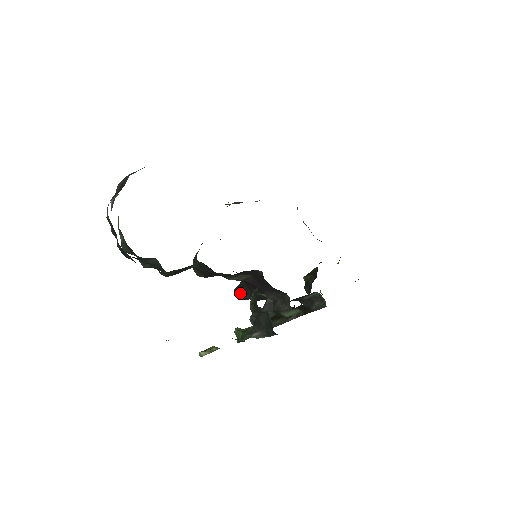
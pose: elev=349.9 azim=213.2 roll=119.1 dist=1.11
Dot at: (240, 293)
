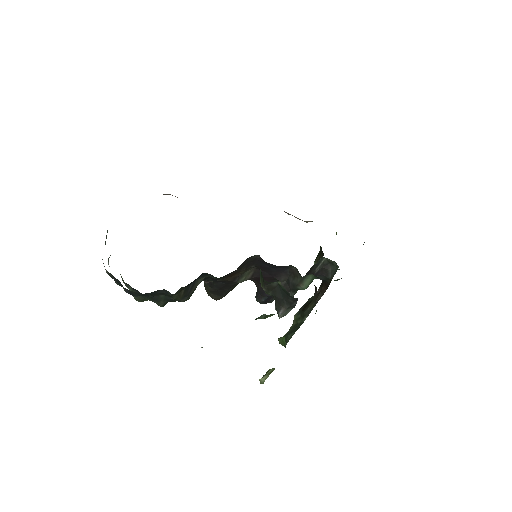
Dot at: (259, 296)
